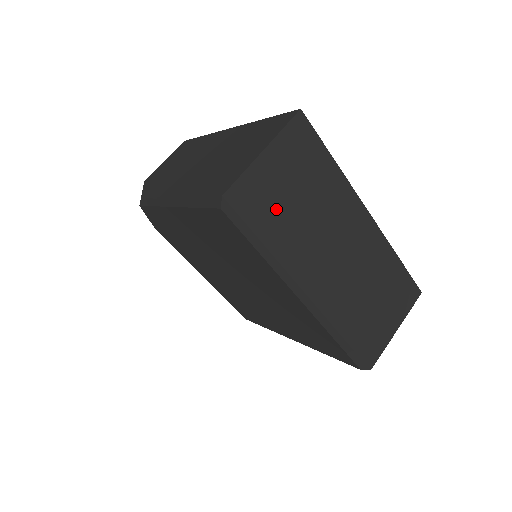
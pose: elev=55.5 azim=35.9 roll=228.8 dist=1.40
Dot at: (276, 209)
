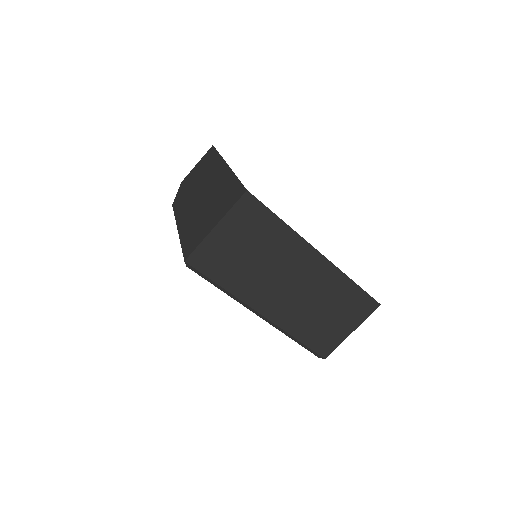
Dot at: (230, 263)
